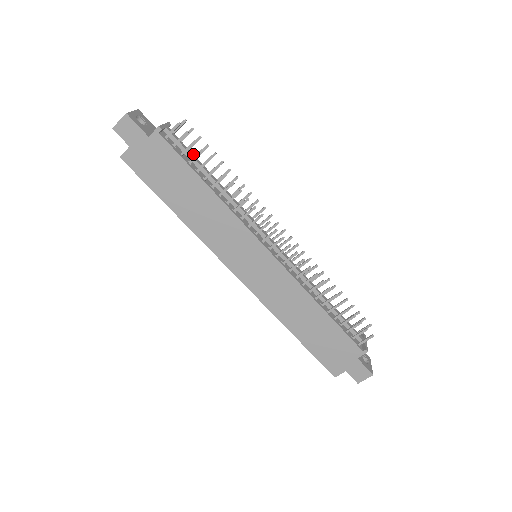
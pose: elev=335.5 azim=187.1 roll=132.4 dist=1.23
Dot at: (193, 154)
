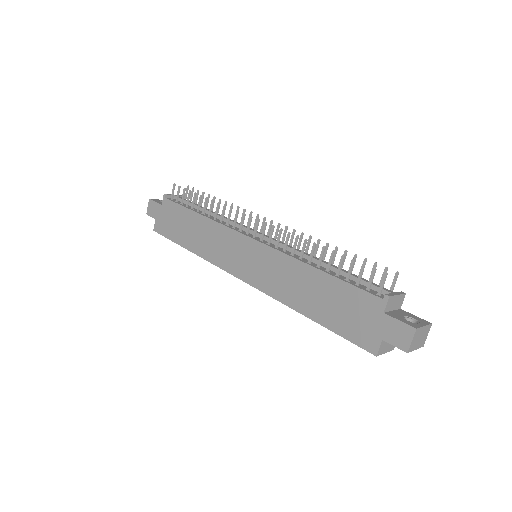
Dot at: (194, 203)
